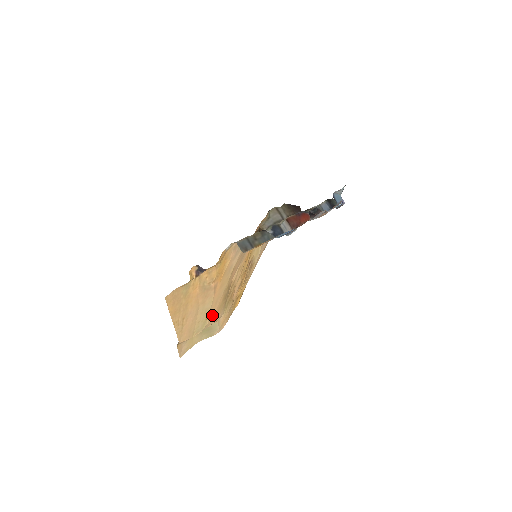
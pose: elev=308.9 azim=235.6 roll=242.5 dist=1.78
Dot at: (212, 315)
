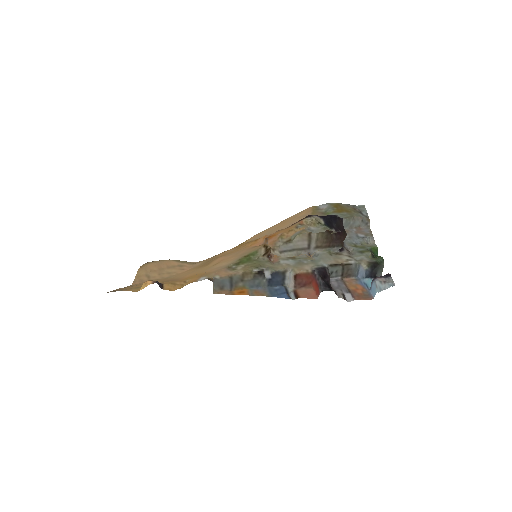
Dot at: (180, 274)
